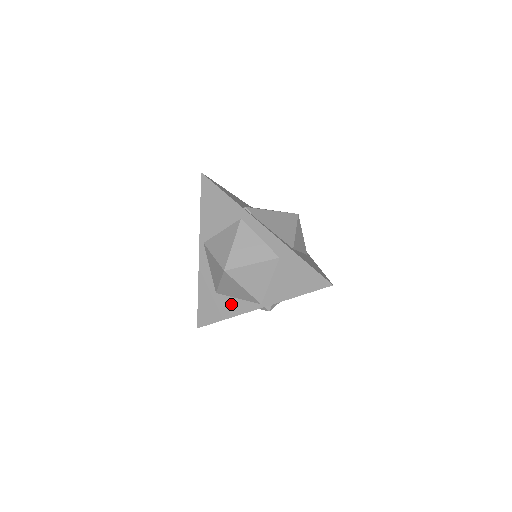
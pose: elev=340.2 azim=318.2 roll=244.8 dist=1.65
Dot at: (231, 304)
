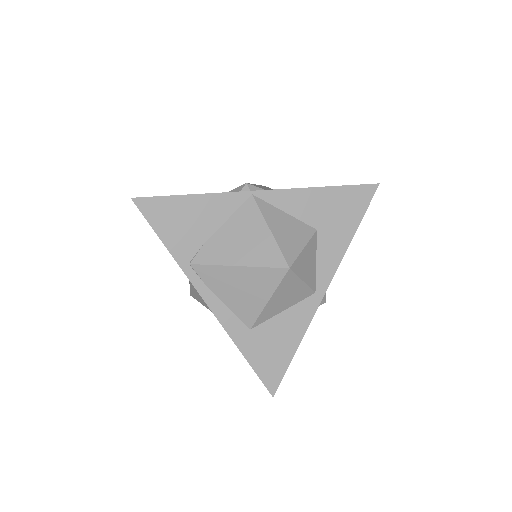
Dot at: occluded
